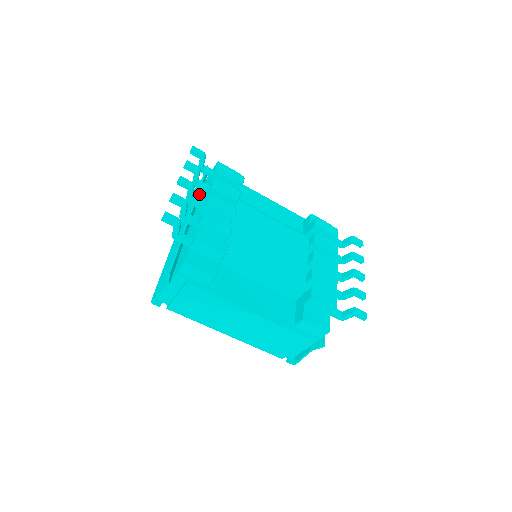
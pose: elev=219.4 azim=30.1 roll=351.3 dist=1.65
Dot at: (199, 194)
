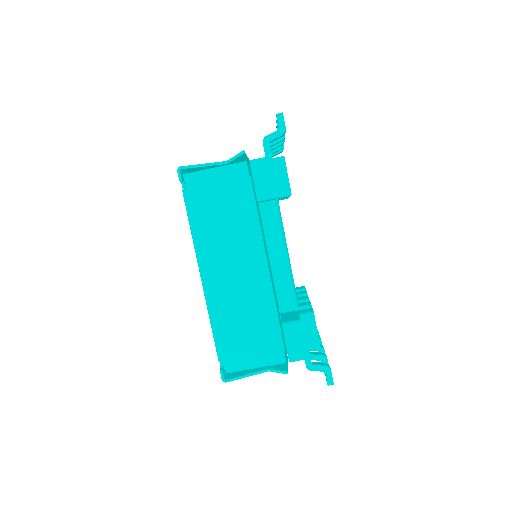
Dot at: occluded
